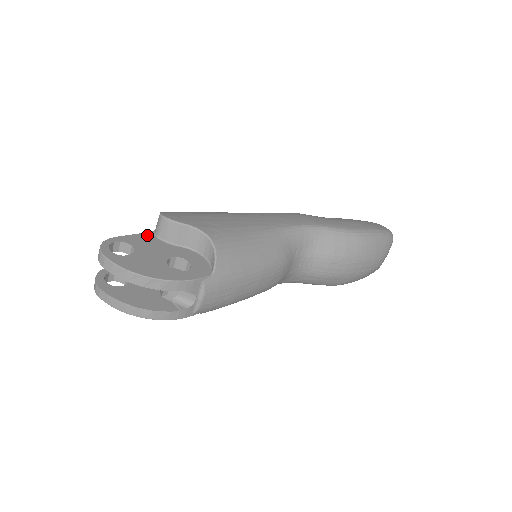
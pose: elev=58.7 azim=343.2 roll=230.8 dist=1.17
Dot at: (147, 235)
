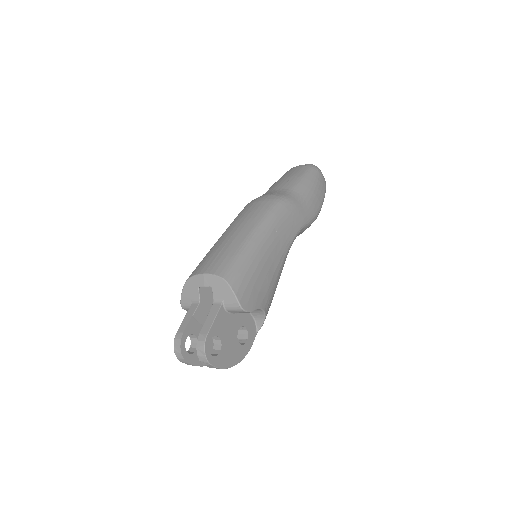
Dot at: (221, 313)
